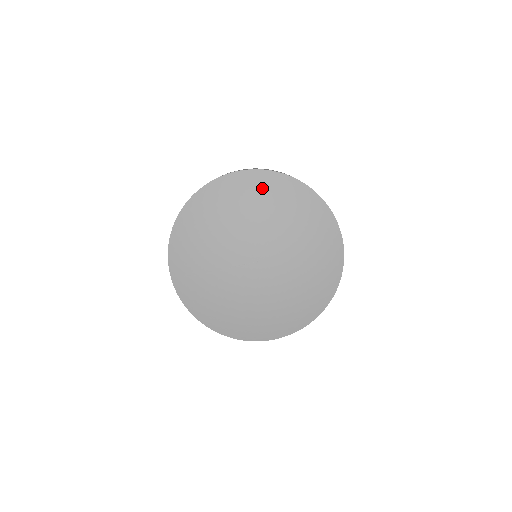
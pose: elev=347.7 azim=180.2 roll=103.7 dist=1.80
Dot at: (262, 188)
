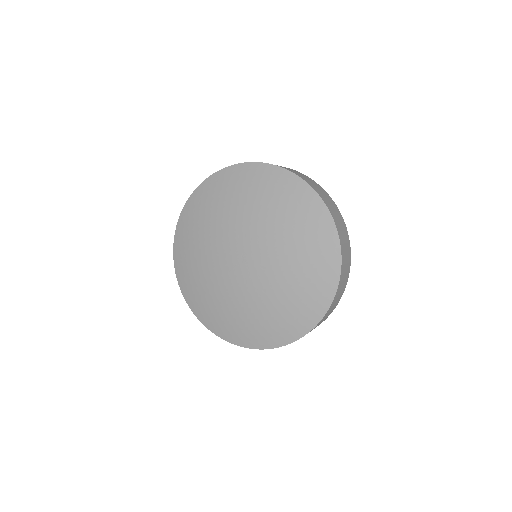
Dot at: (222, 187)
